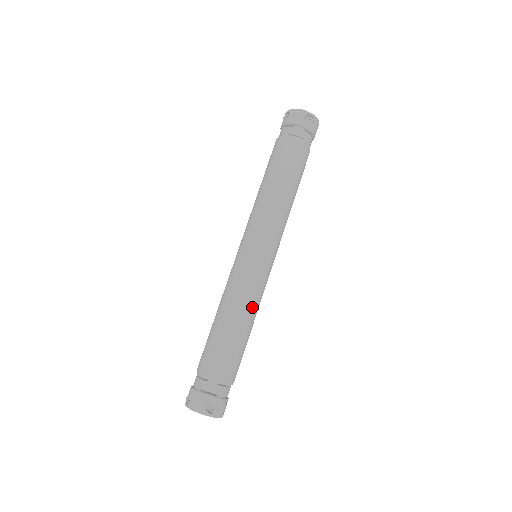
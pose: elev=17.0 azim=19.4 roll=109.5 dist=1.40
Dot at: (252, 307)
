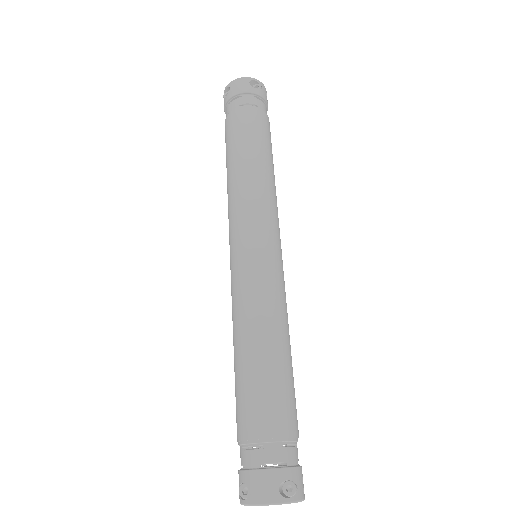
Dot at: (282, 317)
